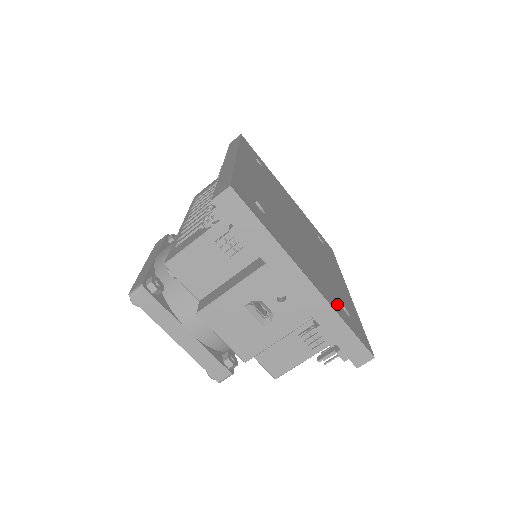
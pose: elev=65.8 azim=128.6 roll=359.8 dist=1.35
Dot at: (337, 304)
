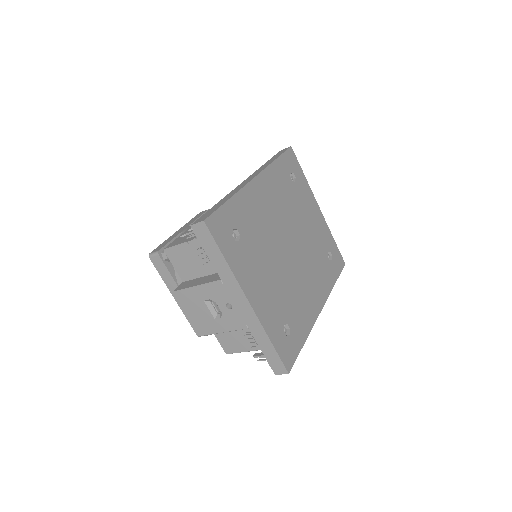
Dot at: (277, 324)
